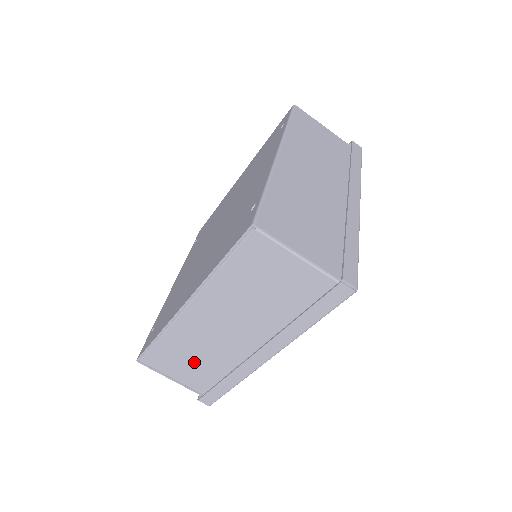
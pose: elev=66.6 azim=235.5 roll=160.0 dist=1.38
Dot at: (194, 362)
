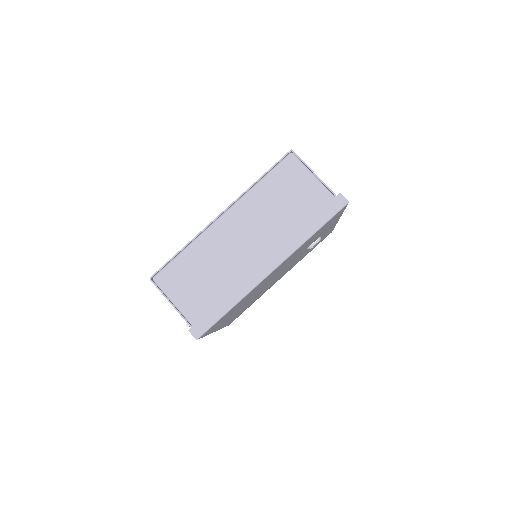
Dot at: (203, 280)
